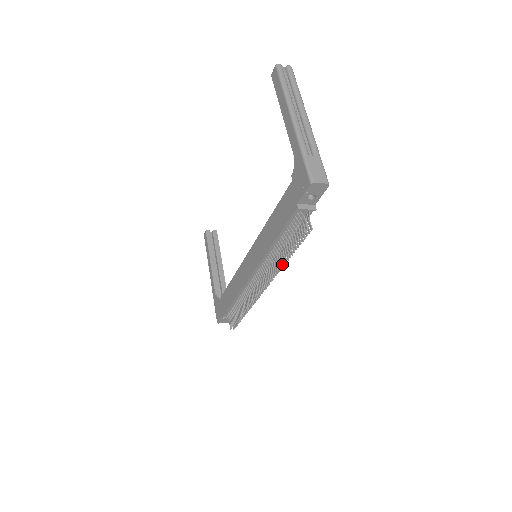
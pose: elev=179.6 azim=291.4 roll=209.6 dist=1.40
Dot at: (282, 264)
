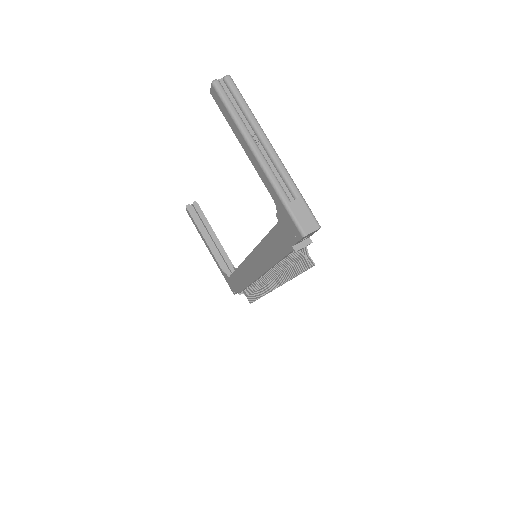
Dot at: occluded
